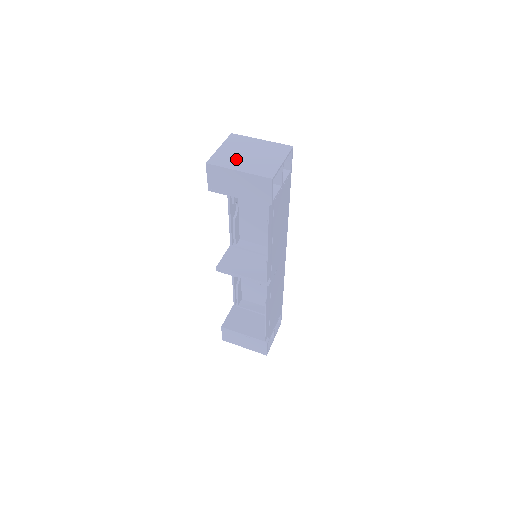
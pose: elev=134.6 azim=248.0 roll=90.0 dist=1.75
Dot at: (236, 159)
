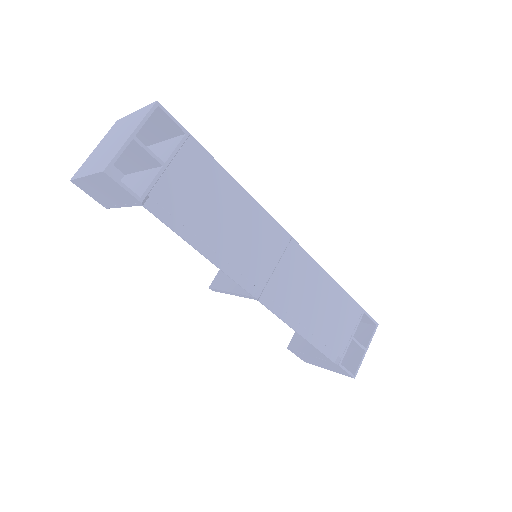
Dot at: (95, 159)
